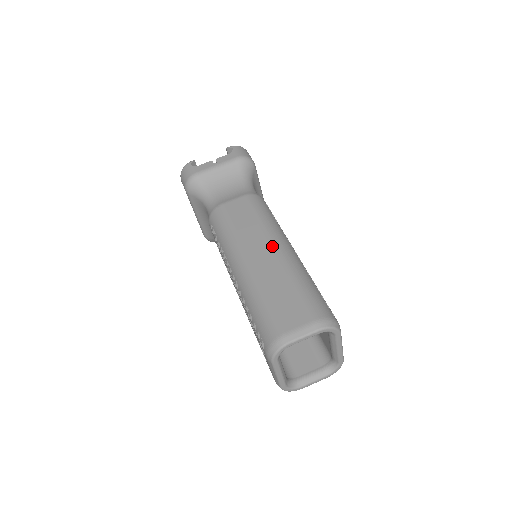
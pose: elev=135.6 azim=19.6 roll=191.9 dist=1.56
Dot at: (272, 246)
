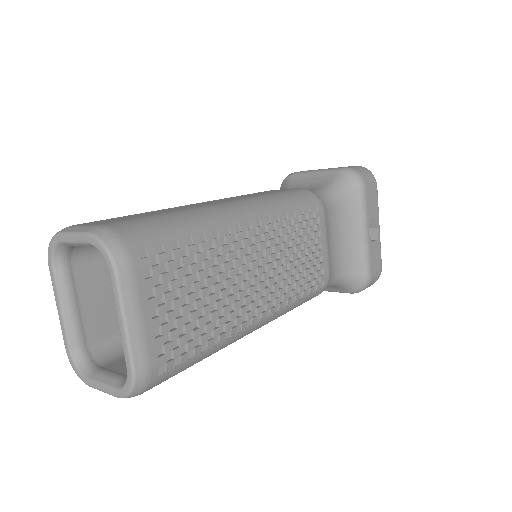
Dot at: (228, 201)
